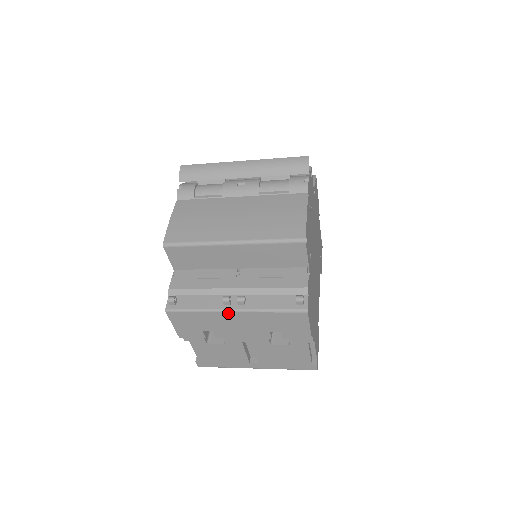
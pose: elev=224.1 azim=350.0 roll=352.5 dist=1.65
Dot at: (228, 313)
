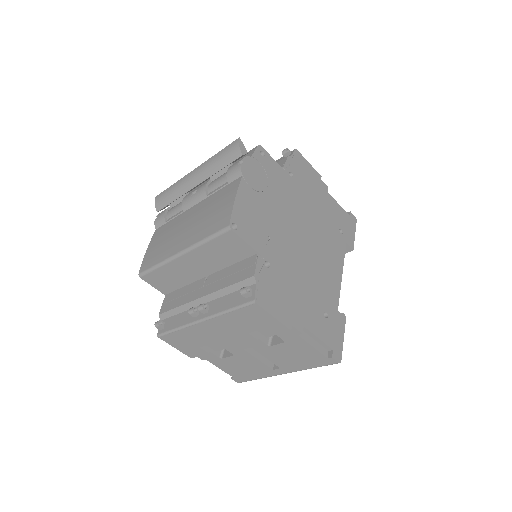
Dot at: (199, 324)
